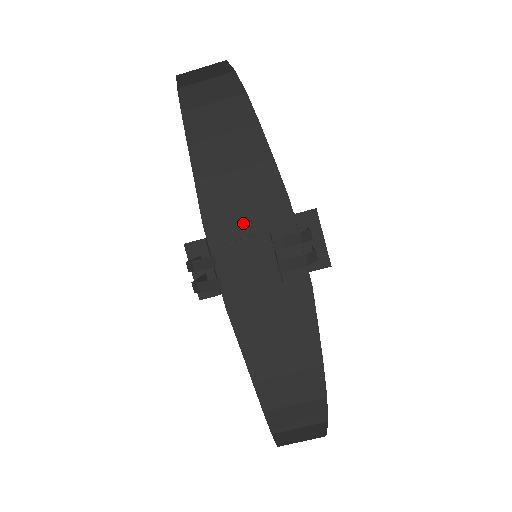
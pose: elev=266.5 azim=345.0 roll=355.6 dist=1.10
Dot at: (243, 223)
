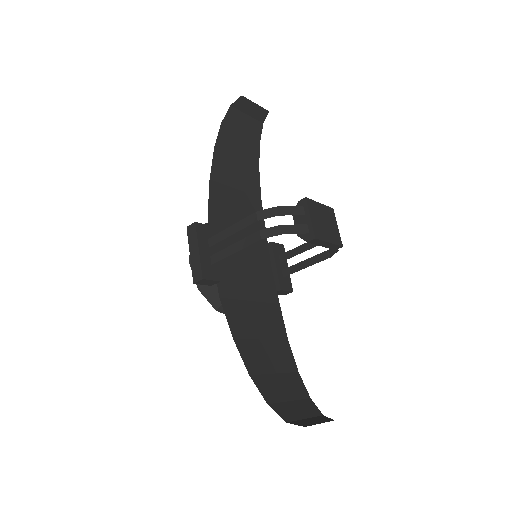
Dot at: occluded
